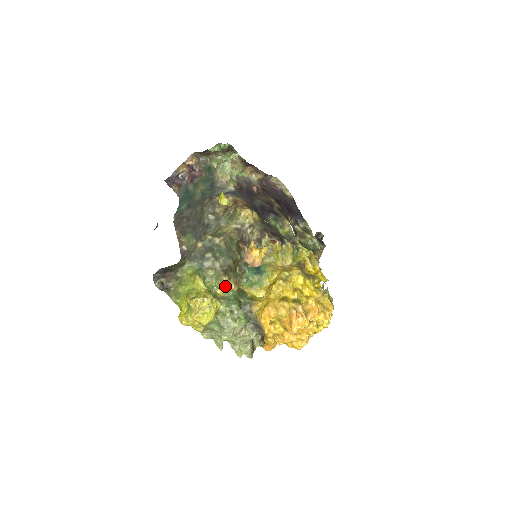
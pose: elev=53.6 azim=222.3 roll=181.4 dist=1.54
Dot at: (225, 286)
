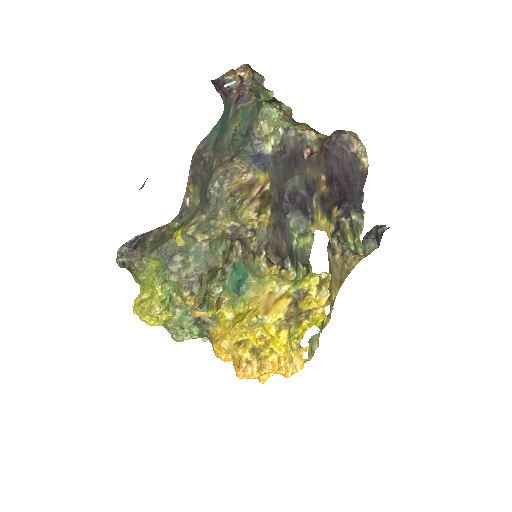
Dot at: (183, 301)
